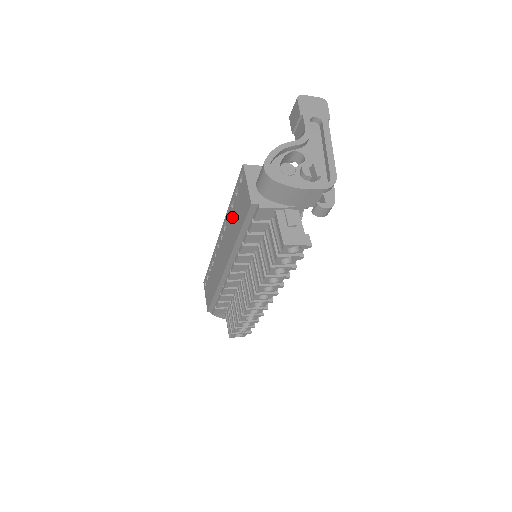
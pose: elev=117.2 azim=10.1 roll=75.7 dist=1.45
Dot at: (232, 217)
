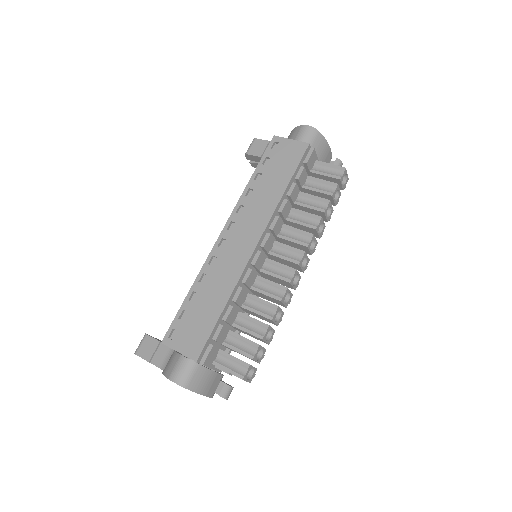
Dot at: (262, 185)
